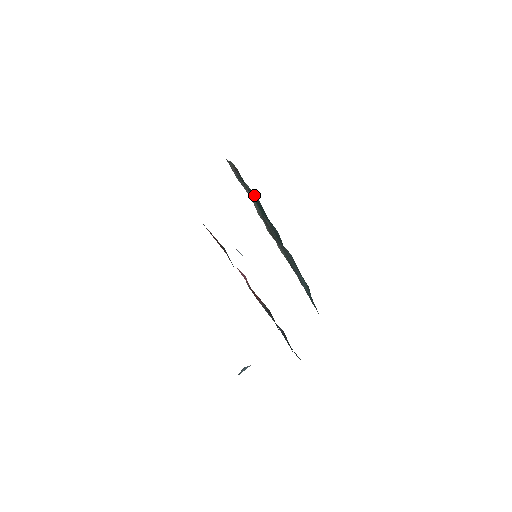
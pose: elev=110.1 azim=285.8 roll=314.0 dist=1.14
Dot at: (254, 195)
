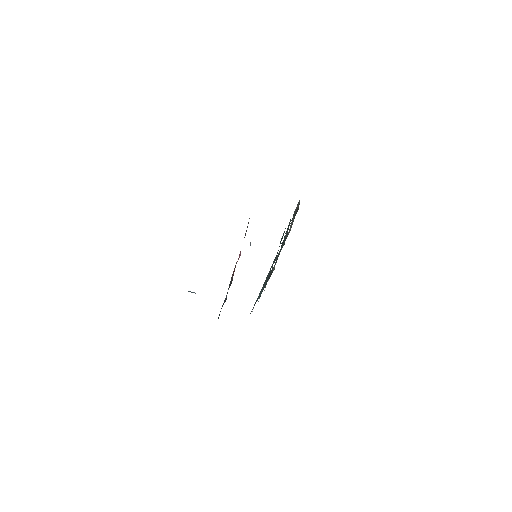
Dot at: occluded
